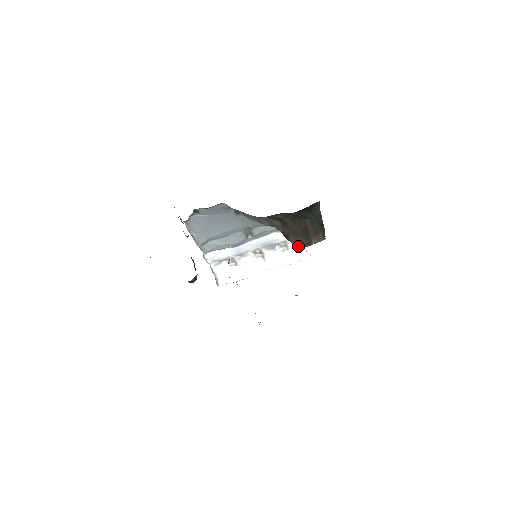
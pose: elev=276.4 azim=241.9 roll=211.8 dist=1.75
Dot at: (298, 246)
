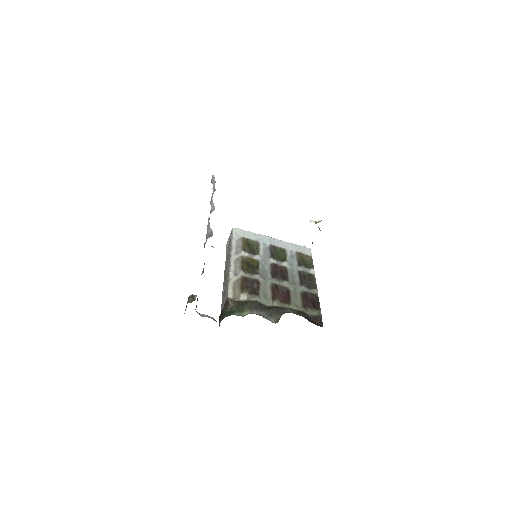
Dot at: occluded
